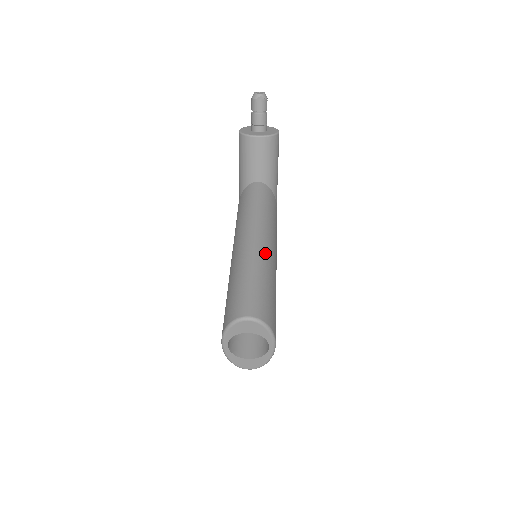
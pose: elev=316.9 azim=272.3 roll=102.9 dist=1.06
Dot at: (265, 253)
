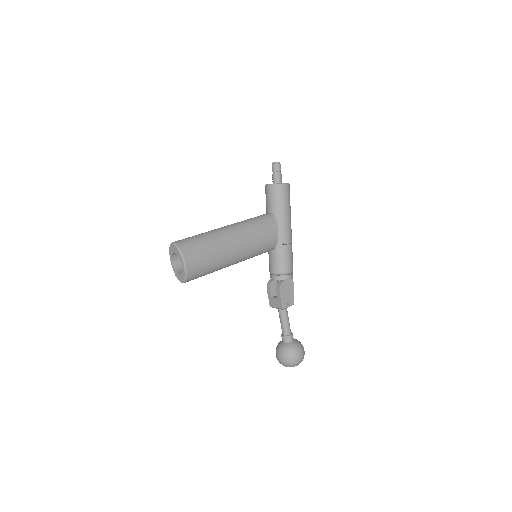
Dot at: (221, 232)
